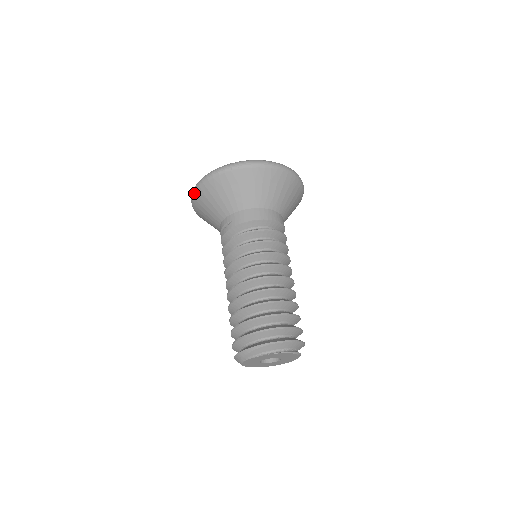
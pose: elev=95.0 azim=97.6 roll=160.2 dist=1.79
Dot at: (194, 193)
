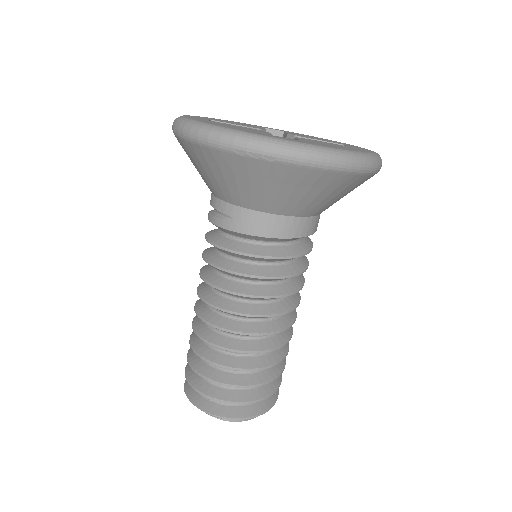
Dot at: (178, 135)
